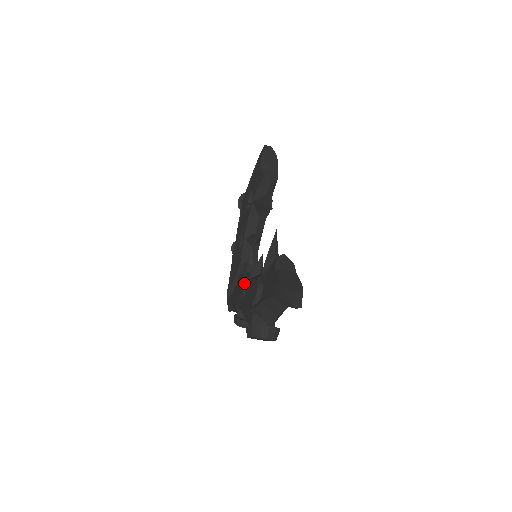
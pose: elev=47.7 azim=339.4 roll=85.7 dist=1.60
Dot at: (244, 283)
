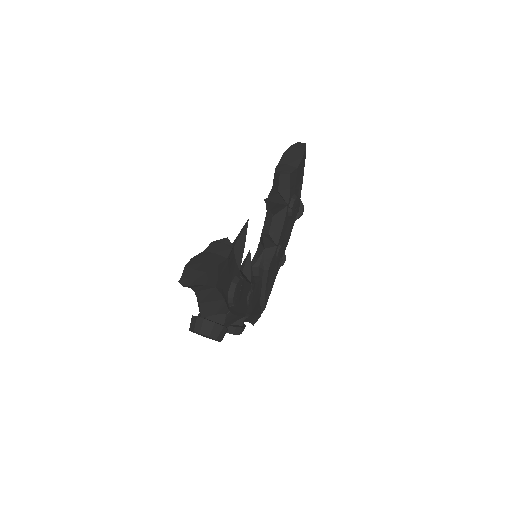
Dot at: occluded
